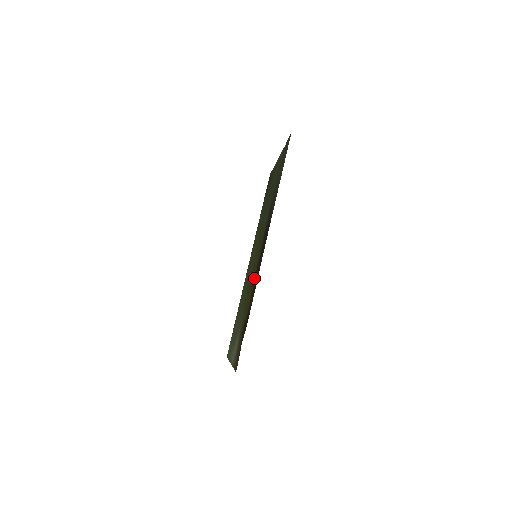
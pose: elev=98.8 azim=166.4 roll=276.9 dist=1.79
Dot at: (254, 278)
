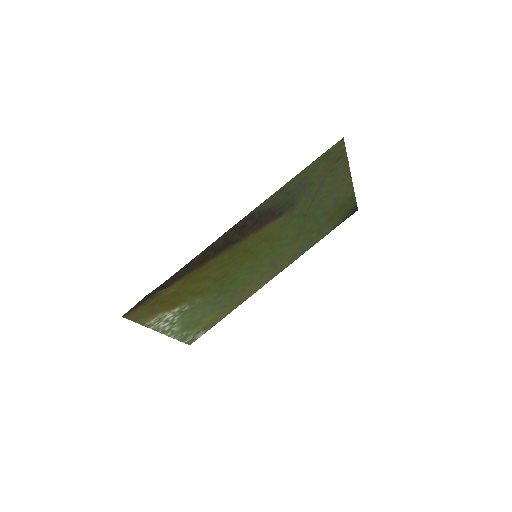
Dot at: (218, 259)
